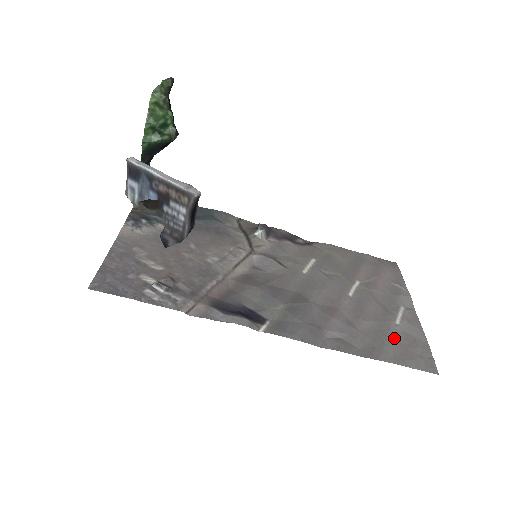
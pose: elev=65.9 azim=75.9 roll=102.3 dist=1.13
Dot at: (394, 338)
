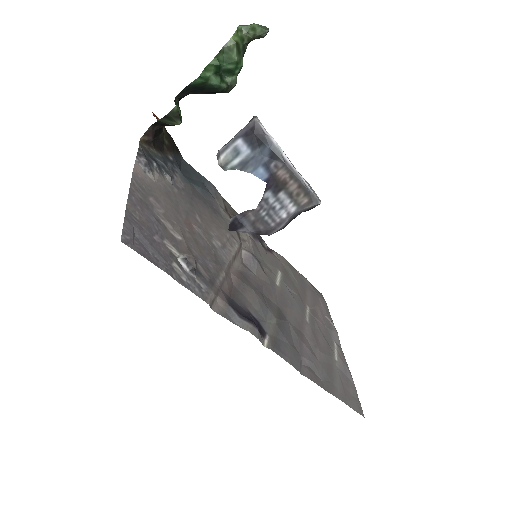
Dot at: (337, 375)
